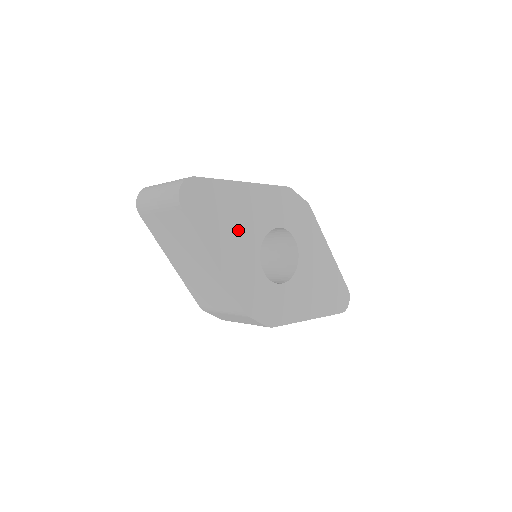
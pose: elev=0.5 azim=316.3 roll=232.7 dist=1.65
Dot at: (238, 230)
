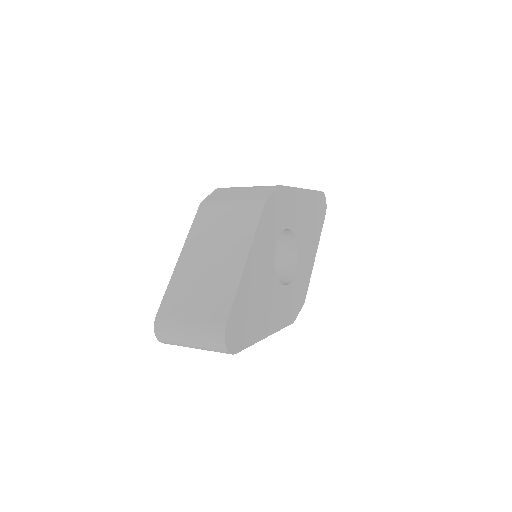
Dot at: (263, 296)
